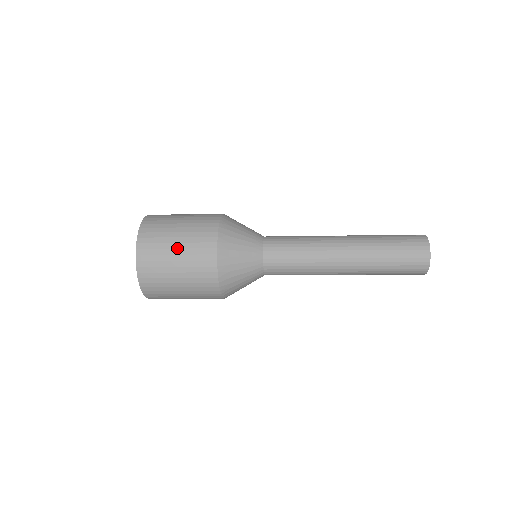
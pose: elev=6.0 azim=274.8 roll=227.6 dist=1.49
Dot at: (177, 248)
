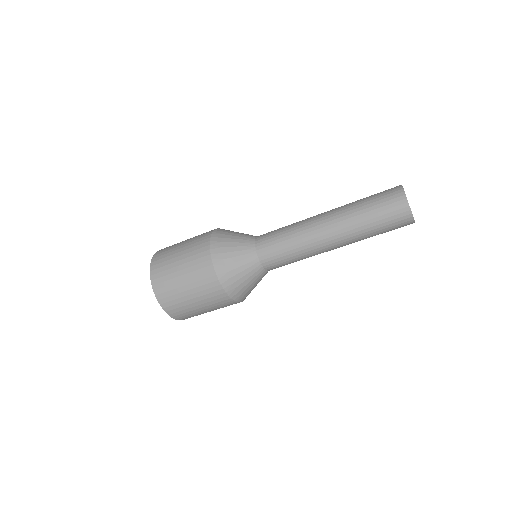
Dot at: (180, 265)
